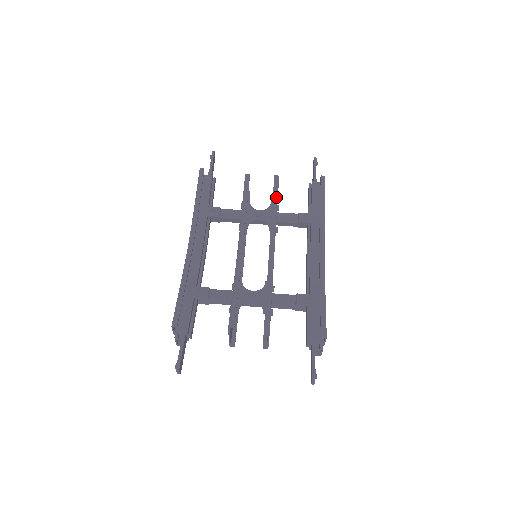
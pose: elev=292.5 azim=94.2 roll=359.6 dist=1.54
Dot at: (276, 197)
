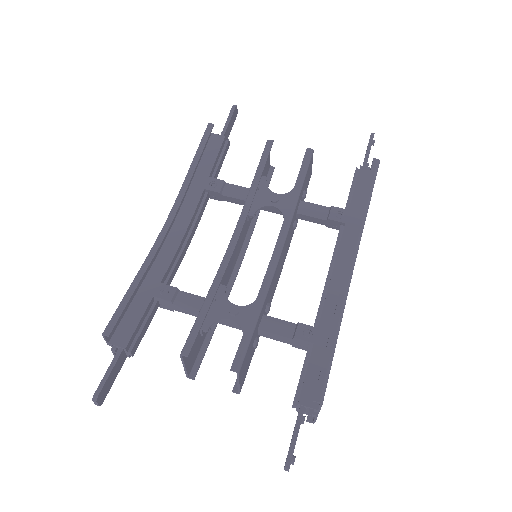
Dot at: (302, 178)
